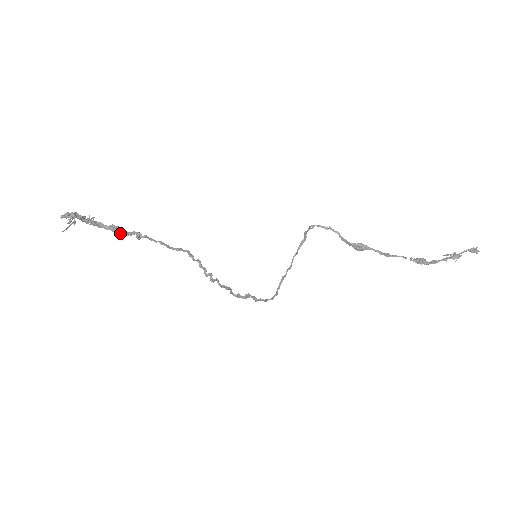
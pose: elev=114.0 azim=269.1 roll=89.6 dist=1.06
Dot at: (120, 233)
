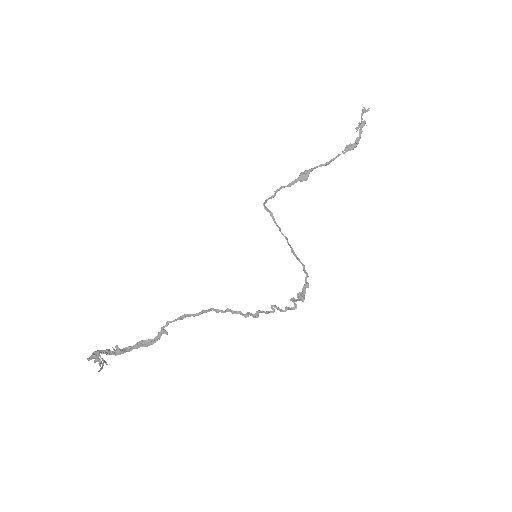
Dot at: (149, 343)
